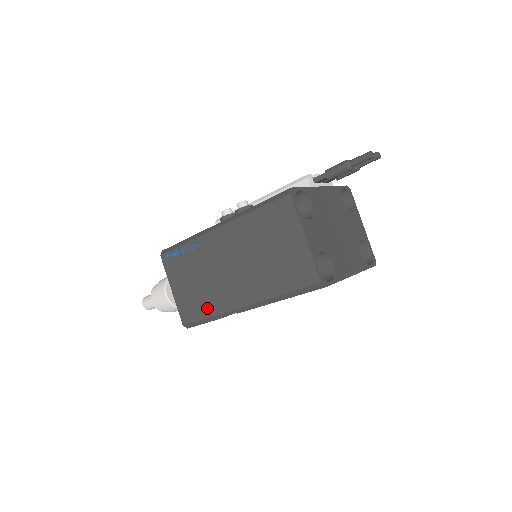
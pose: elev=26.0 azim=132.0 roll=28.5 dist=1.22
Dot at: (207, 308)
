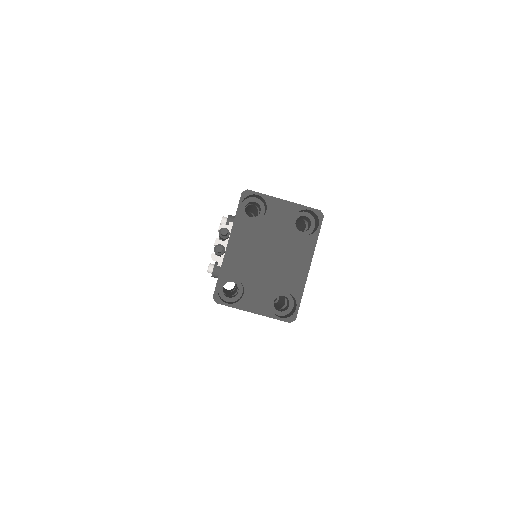
Dot at: occluded
